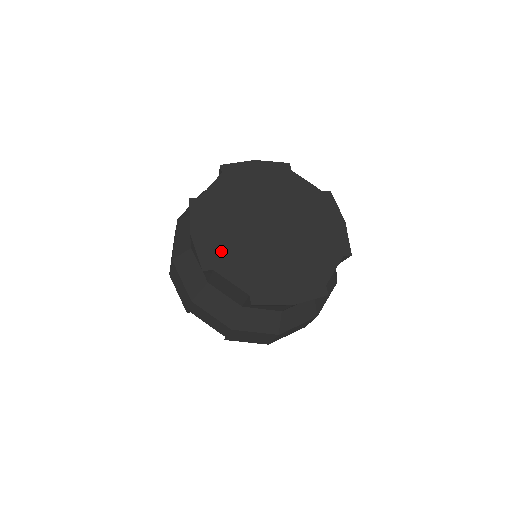
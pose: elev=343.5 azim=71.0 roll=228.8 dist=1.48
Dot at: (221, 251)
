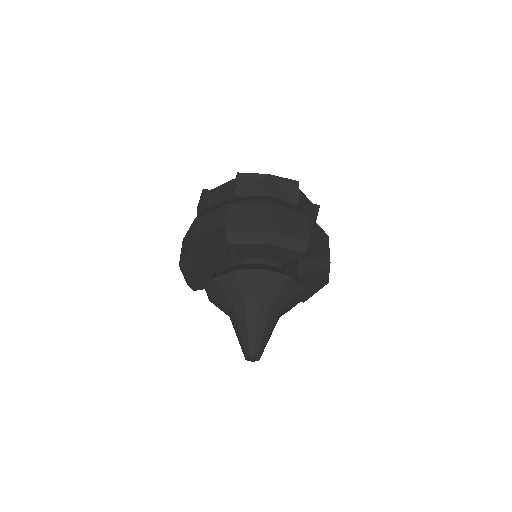
Dot at: occluded
